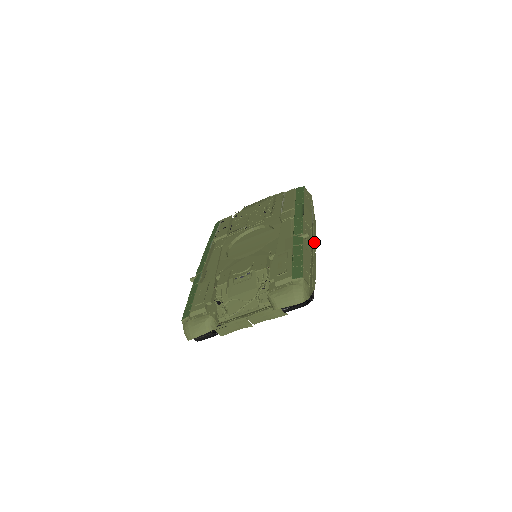
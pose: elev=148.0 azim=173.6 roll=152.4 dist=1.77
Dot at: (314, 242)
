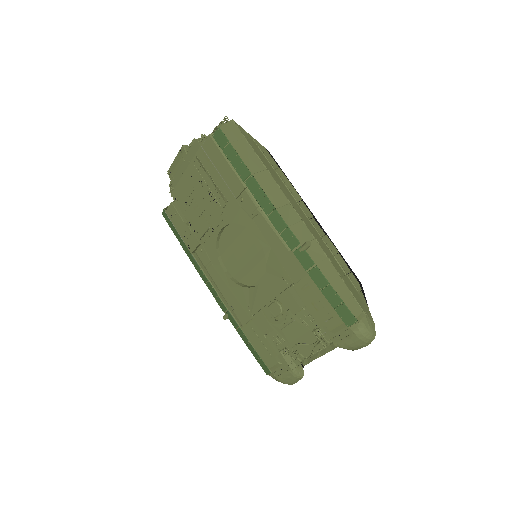
Dot at: (301, 206)
